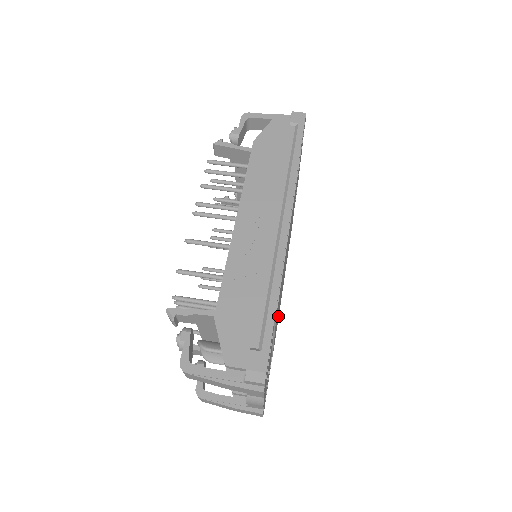
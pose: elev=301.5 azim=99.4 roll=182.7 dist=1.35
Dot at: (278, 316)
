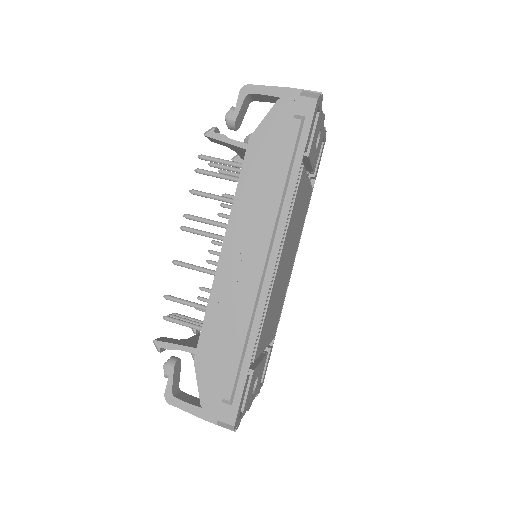
Dot at: (281, 304)
